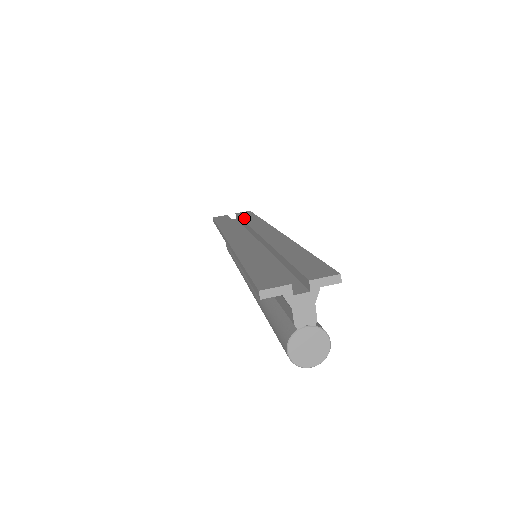
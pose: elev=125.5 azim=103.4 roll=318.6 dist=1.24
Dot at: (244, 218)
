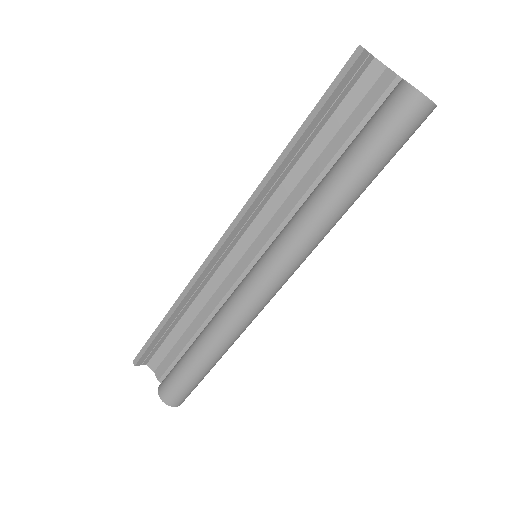
Dot at: occluded
